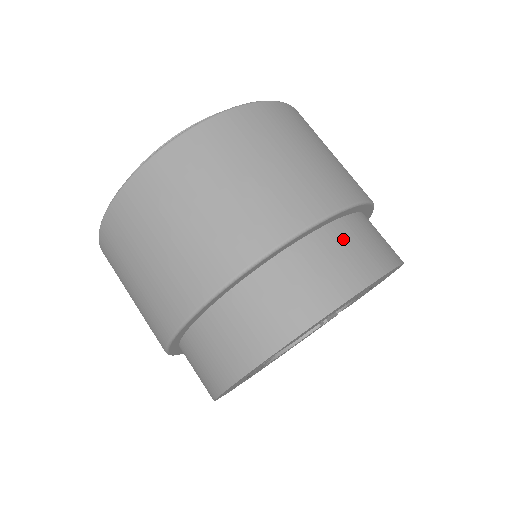
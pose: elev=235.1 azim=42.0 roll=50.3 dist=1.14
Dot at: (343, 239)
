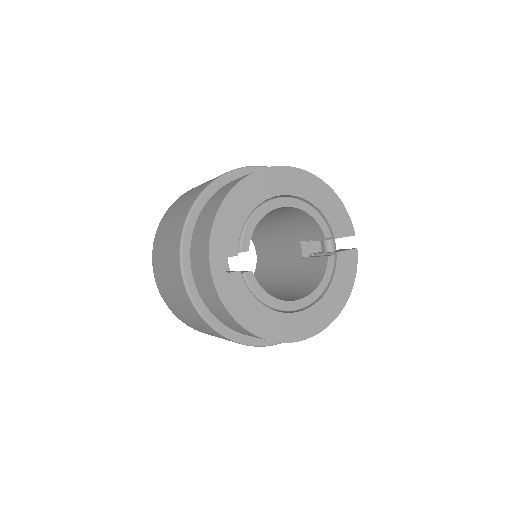
Dot at: occluded
